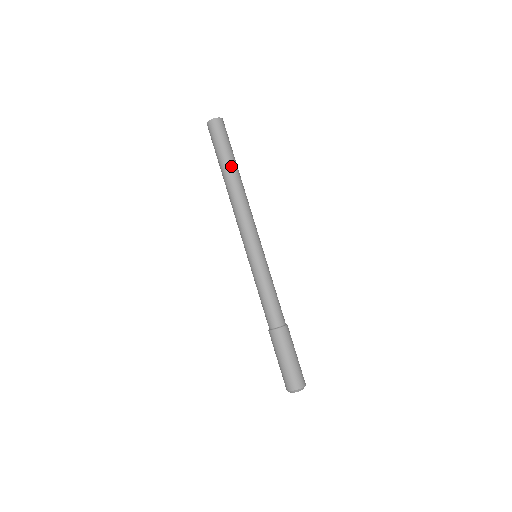
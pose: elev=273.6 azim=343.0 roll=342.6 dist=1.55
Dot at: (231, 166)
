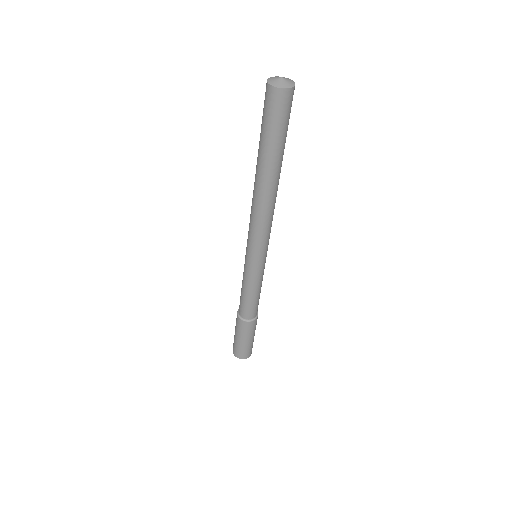
Dot at: (262, 162)
